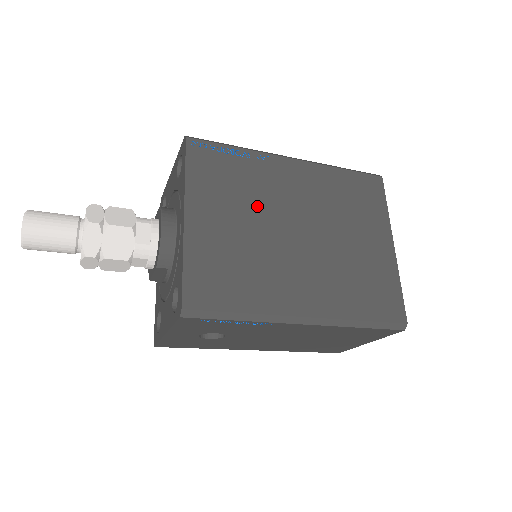
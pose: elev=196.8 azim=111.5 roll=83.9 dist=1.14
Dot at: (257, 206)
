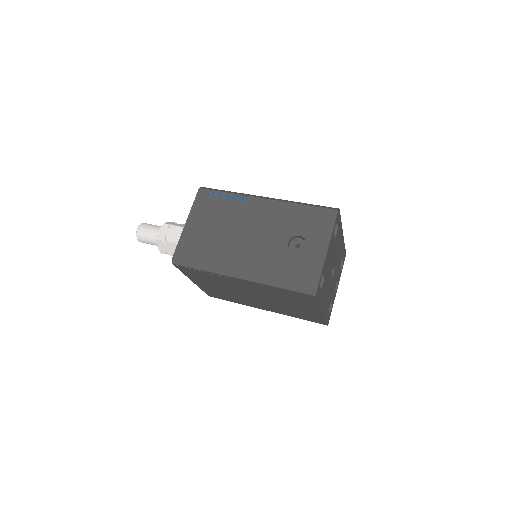
Dot at: (226, 286)
